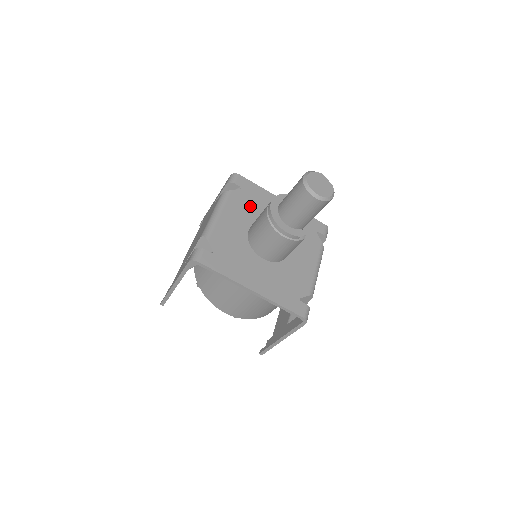
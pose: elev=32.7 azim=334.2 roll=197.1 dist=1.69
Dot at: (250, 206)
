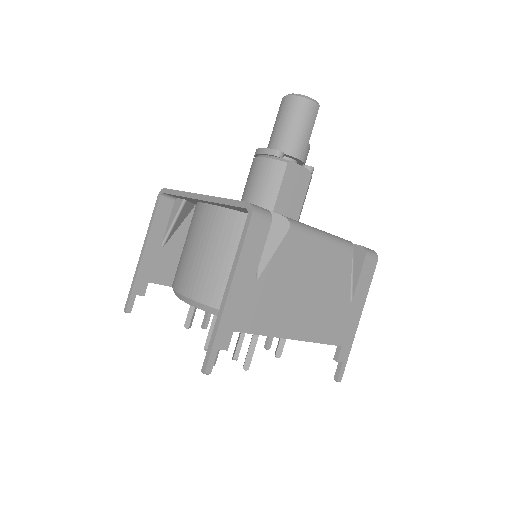
Dot at: occluded
